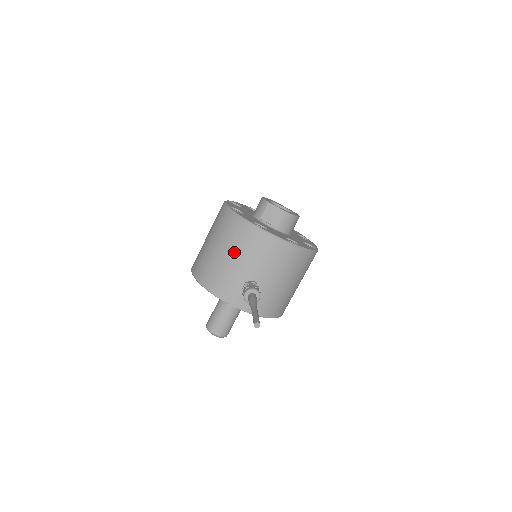
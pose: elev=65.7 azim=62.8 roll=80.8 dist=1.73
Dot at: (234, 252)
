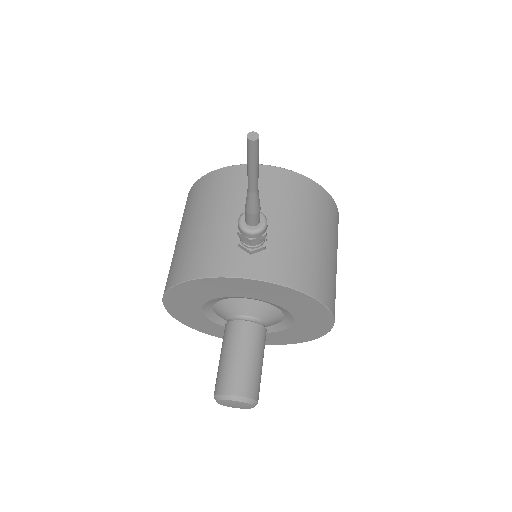
Dot at: (210, 209)
